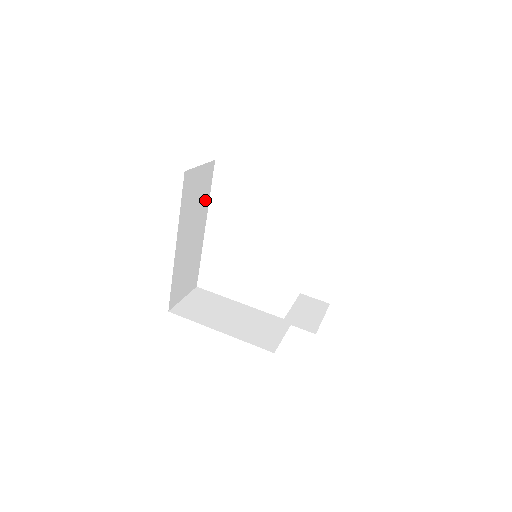
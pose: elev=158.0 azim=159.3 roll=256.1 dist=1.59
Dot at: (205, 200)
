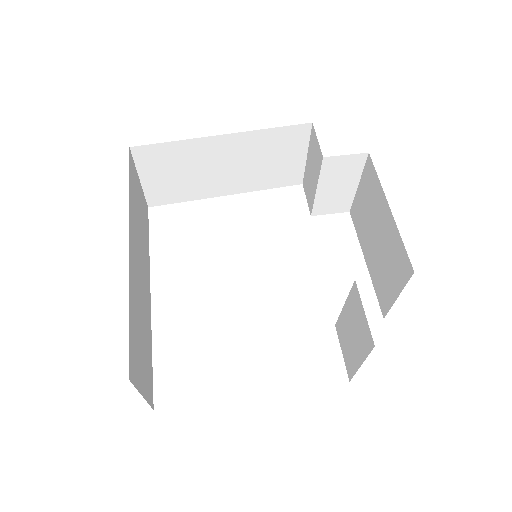
Dot at: (146, 246)
